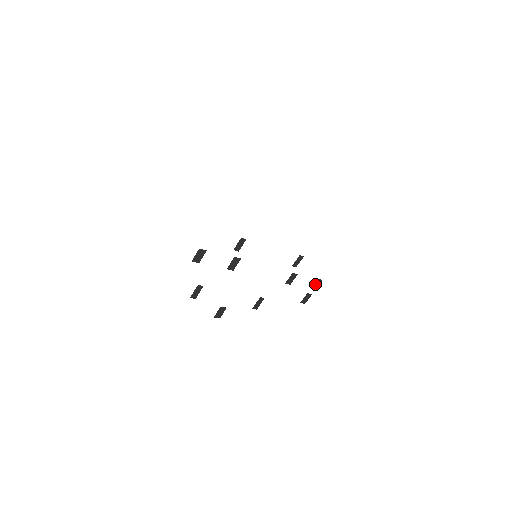
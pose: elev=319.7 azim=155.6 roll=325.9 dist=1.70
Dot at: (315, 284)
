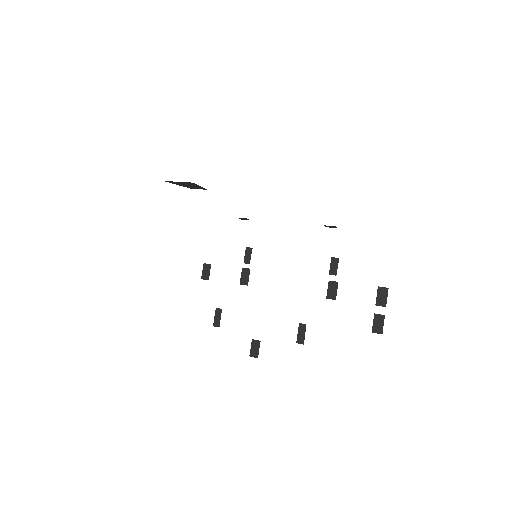
Dot at: (379, 297)
